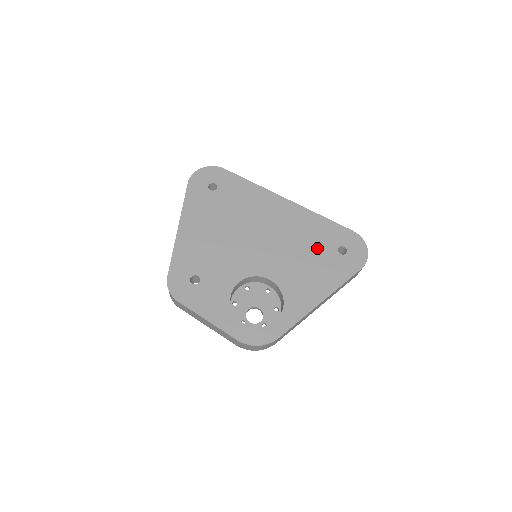
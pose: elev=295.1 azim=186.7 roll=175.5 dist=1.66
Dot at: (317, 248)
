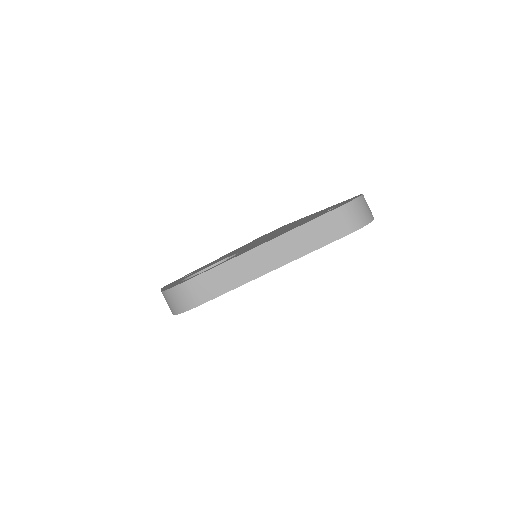
Dot at: (305, 220)
